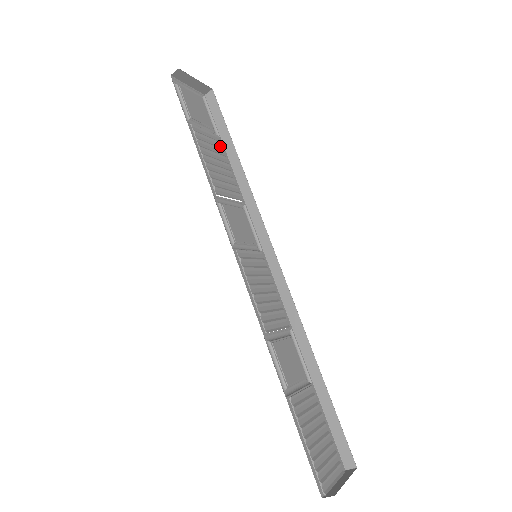
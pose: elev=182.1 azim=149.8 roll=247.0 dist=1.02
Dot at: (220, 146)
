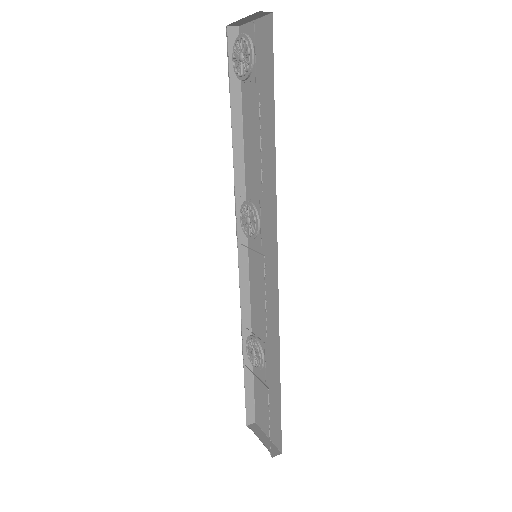
Dot at: occluded
